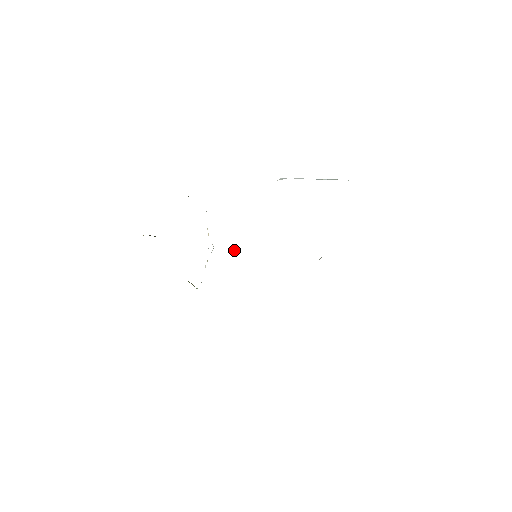
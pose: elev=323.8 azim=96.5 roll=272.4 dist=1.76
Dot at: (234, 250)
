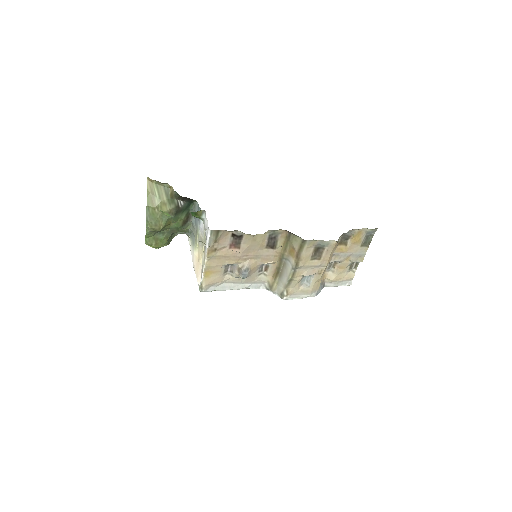
Dot at: (225, 289)
